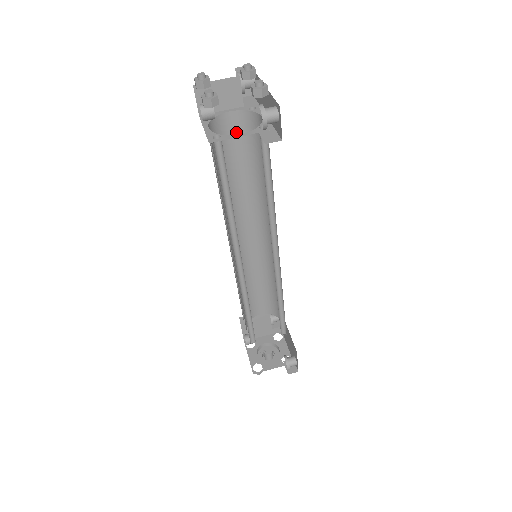
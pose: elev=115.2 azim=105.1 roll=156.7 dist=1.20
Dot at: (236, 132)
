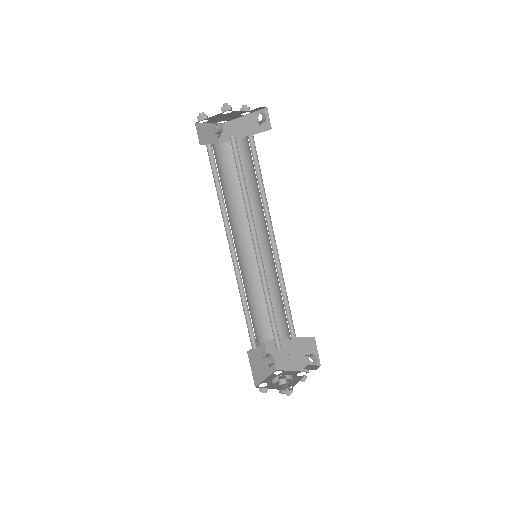
Dot at: (221, 159)
